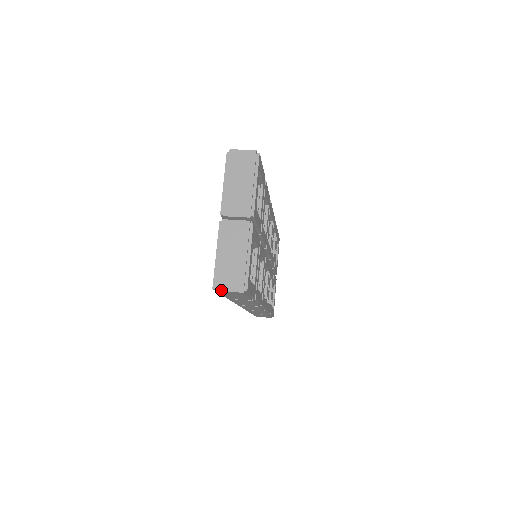
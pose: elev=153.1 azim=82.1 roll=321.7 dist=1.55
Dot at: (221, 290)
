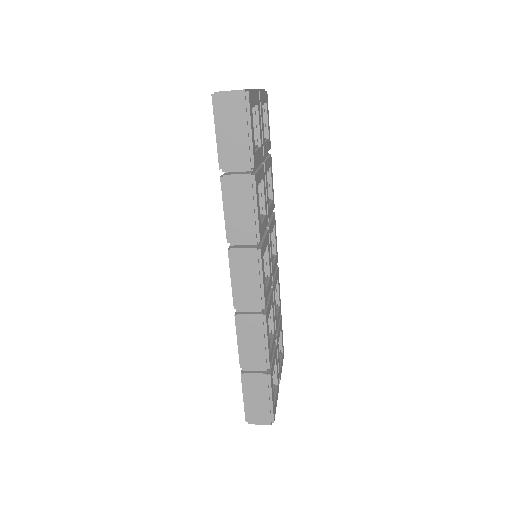
Dot at: (221, 91)
